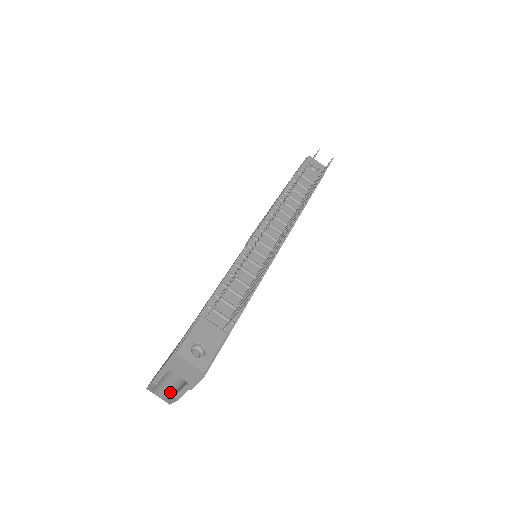
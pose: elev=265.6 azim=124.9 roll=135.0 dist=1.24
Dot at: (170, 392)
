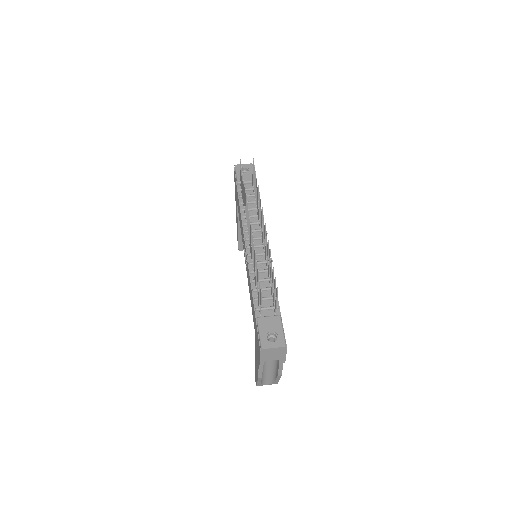
Dot at: (272, 376)
